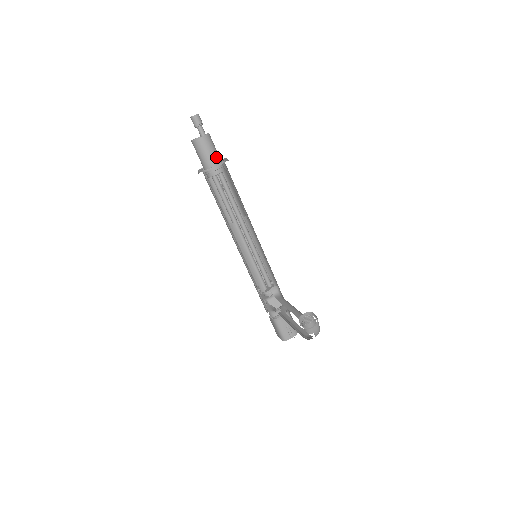
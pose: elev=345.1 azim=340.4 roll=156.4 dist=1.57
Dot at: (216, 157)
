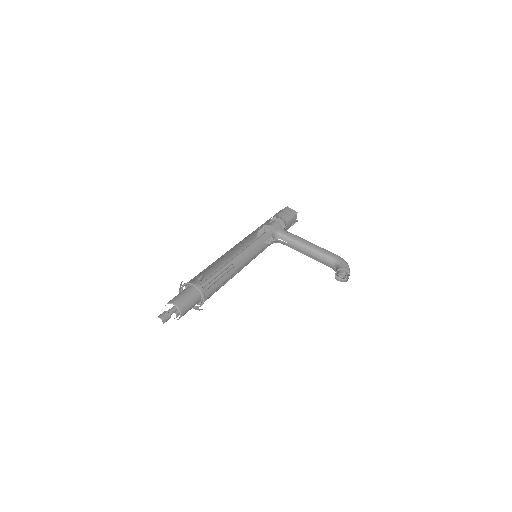
Dot at: (195, 299)
